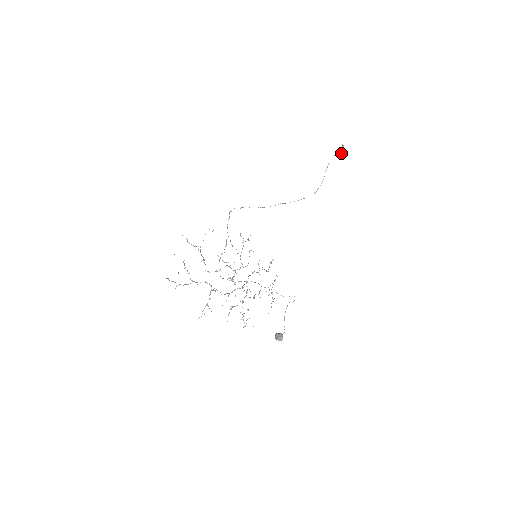
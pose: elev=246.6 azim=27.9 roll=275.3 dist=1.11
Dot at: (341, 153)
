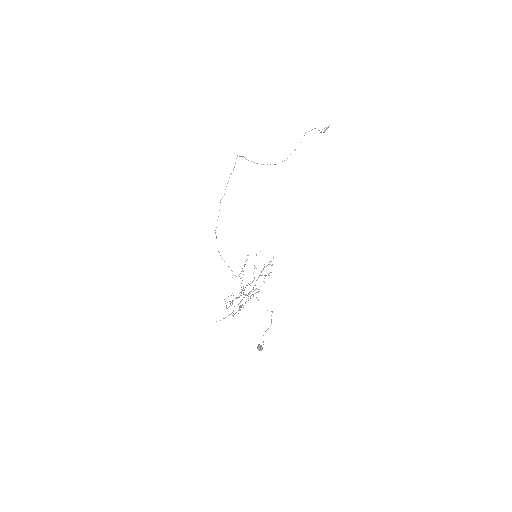
Dot at: (323, 132)
